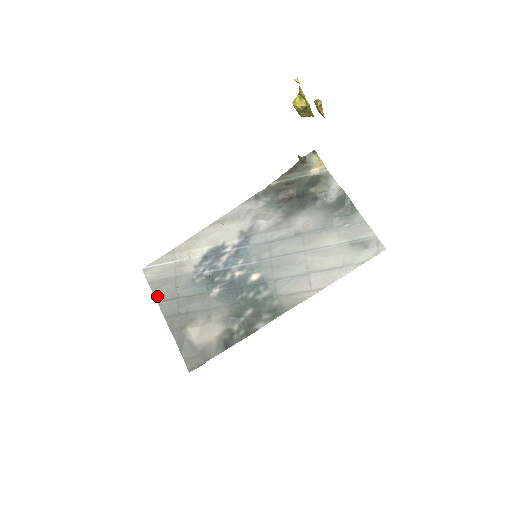
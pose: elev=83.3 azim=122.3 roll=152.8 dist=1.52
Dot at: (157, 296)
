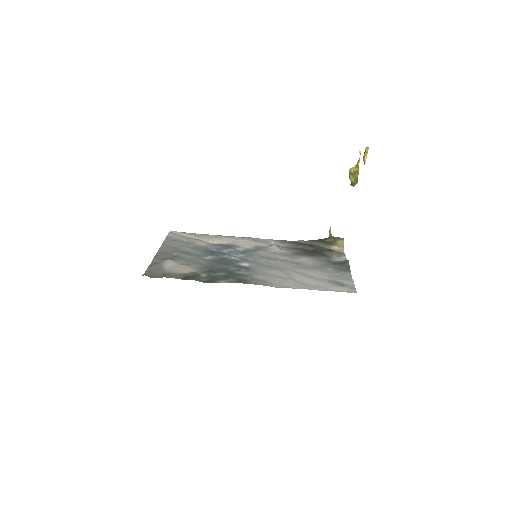
Dot at: (165, 243)
